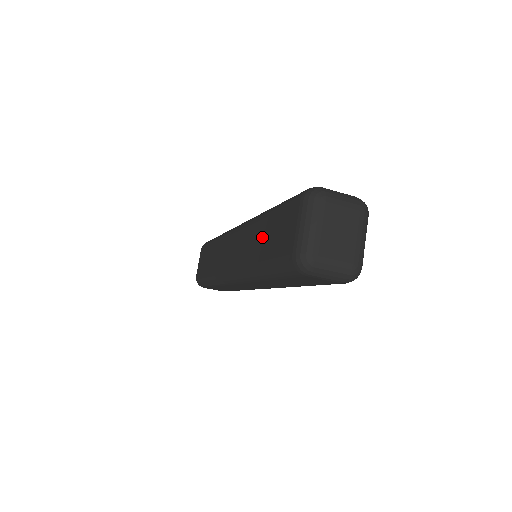
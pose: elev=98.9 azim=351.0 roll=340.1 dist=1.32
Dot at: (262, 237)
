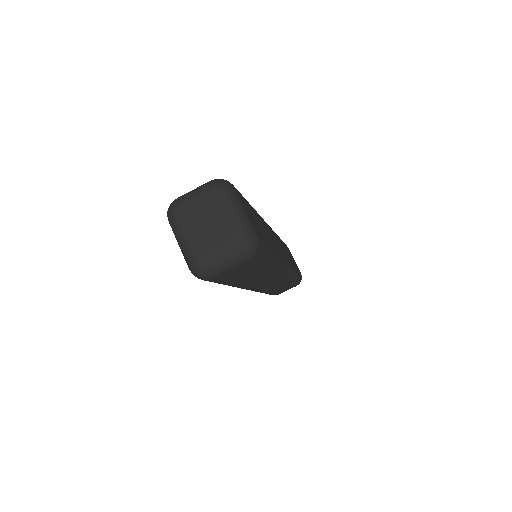
Dot at: occluded
